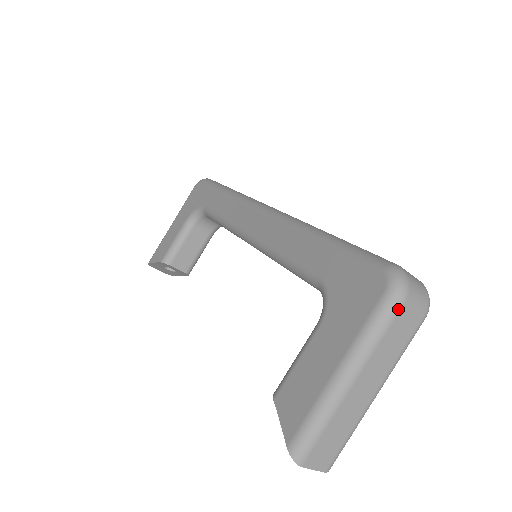
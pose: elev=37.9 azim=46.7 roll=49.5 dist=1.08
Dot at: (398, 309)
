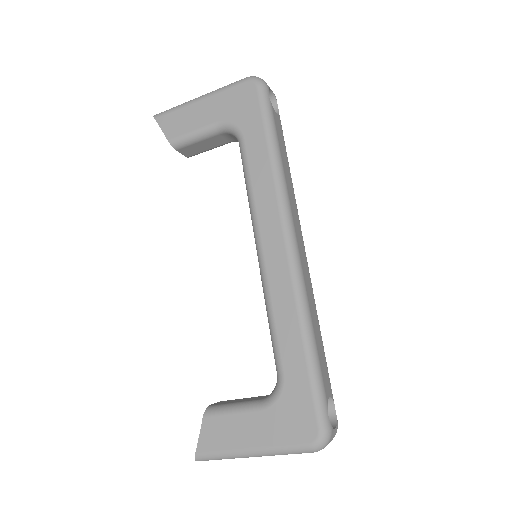
Dot at: occluded
